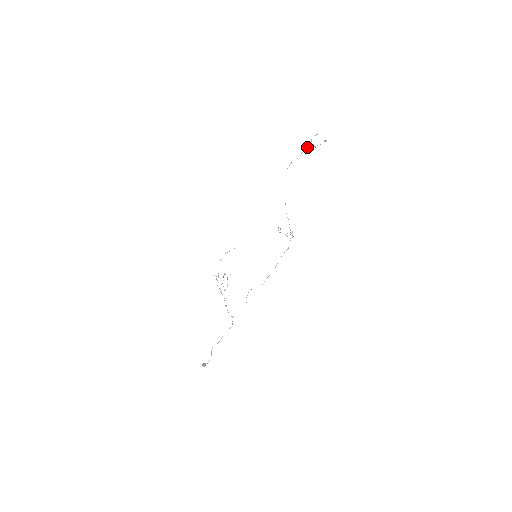
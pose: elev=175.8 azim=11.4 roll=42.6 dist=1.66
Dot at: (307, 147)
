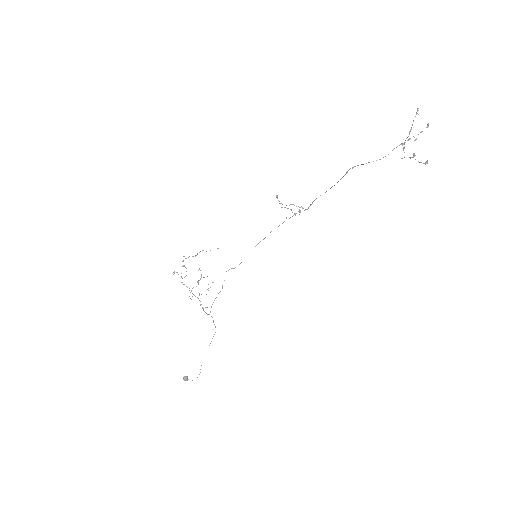
Dot at: occluded
